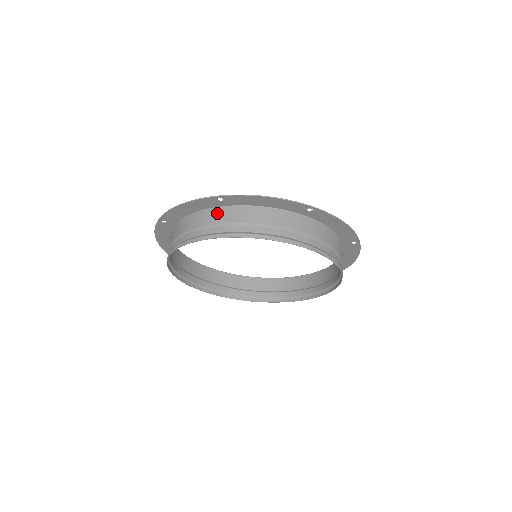
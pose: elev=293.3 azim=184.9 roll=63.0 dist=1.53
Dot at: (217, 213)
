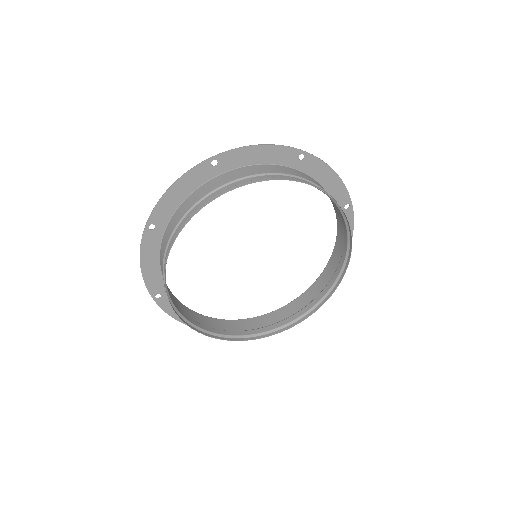
Dot at: (213, 182)
